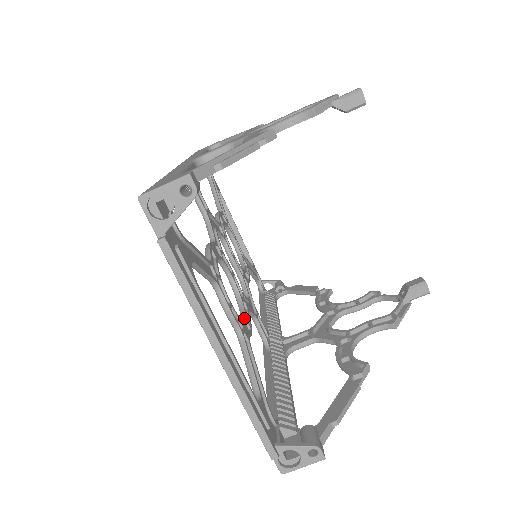
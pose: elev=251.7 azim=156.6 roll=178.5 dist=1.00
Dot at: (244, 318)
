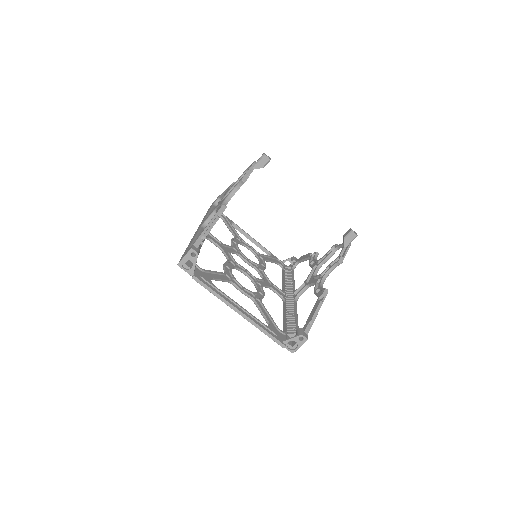
Dot at: (257, 291)
